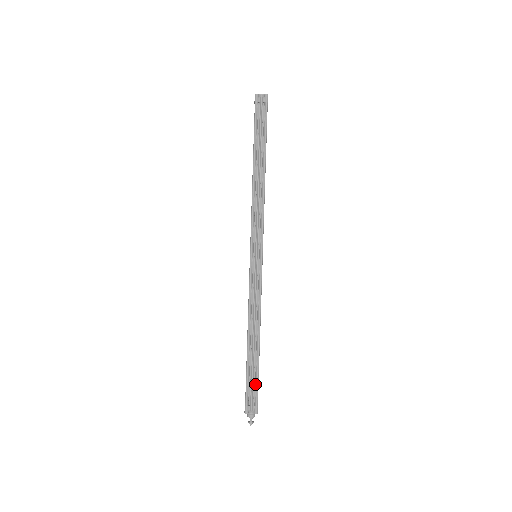
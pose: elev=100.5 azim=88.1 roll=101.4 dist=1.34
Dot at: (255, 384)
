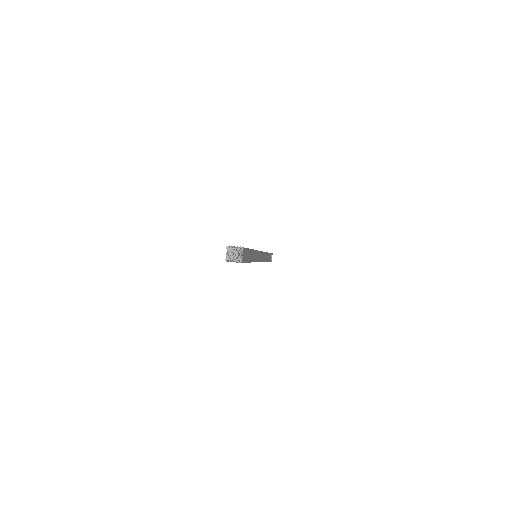
Dot at: occluded
